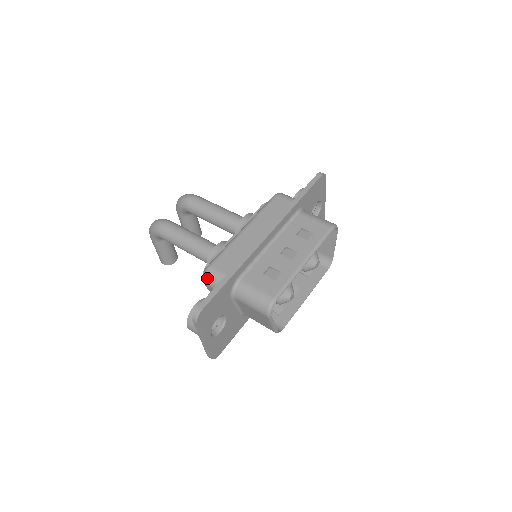
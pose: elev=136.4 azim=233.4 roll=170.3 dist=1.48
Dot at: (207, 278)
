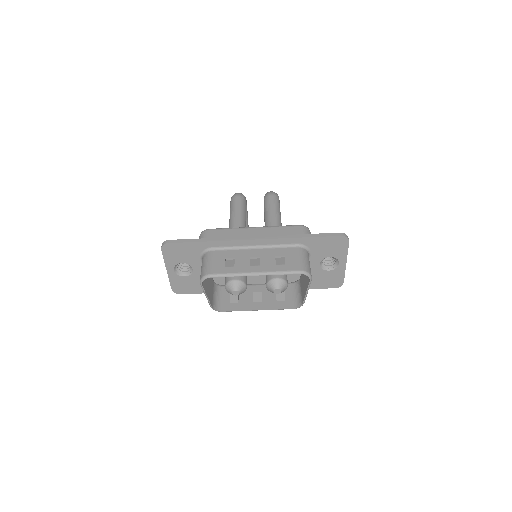
Dot at: (200, 235)
